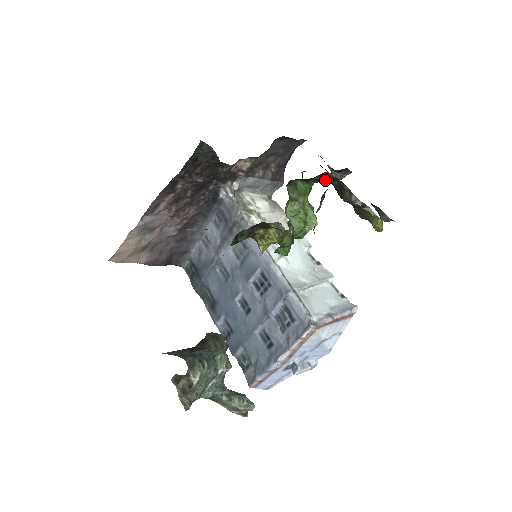
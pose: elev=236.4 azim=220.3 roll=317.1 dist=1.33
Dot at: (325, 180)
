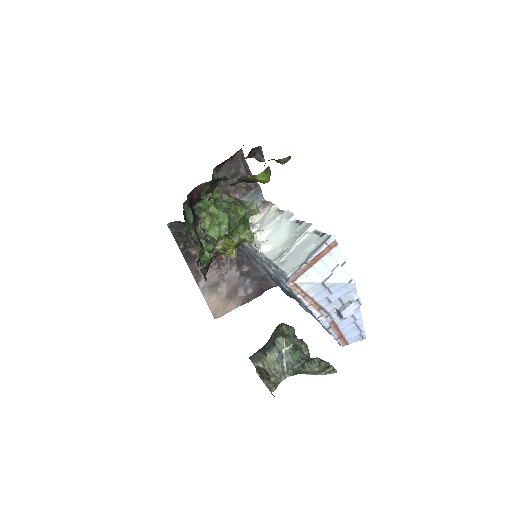
Dot at: (213, 186)
